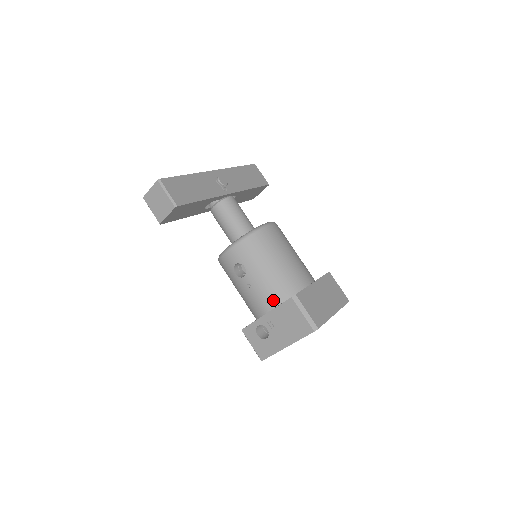
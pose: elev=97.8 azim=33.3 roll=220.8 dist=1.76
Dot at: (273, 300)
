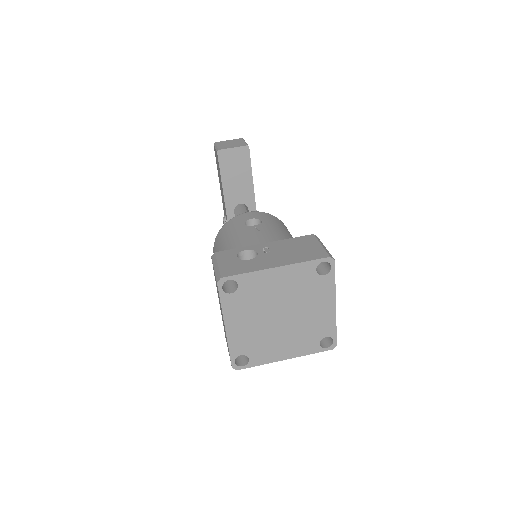
Dot at: occluded
